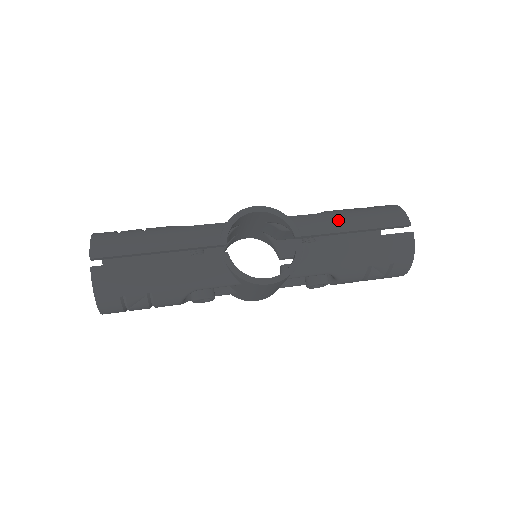
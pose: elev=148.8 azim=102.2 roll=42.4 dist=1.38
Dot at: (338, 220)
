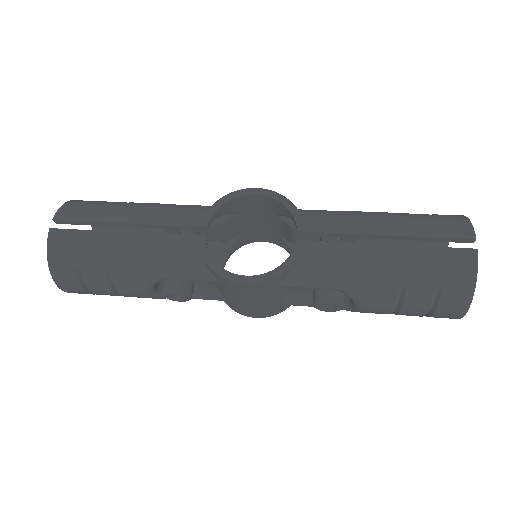
Dot at: (365, 219)
